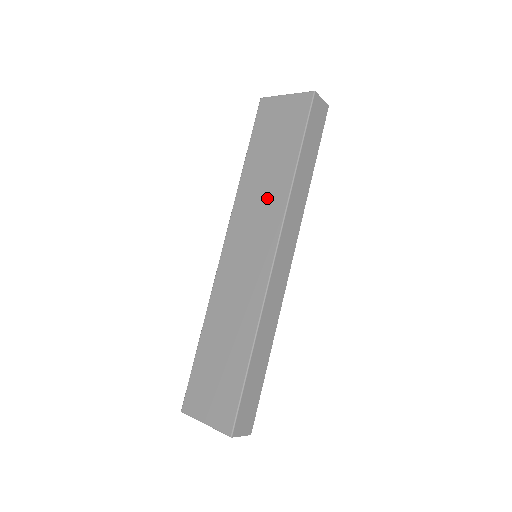
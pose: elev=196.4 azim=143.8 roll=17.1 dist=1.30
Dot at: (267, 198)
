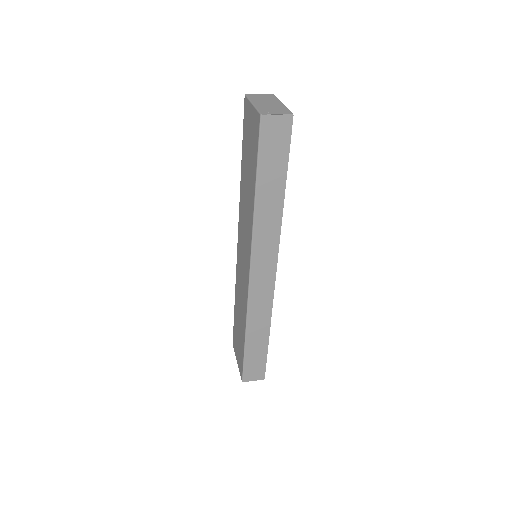
Dot at: (247, 216)
